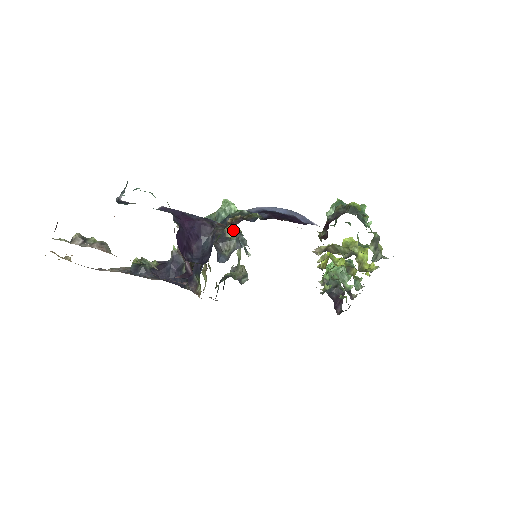
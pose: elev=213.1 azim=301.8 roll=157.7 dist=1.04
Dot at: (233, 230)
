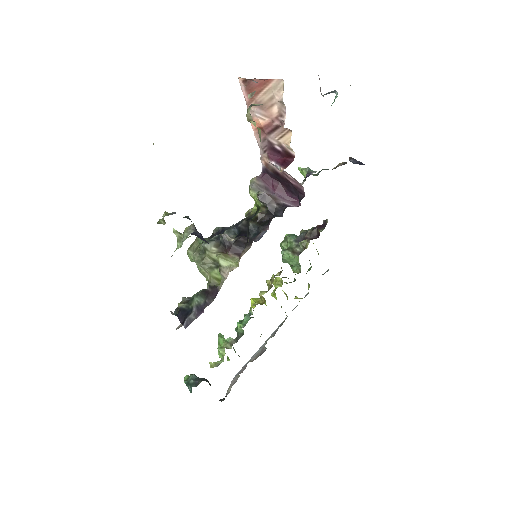
Dot at: occluded
